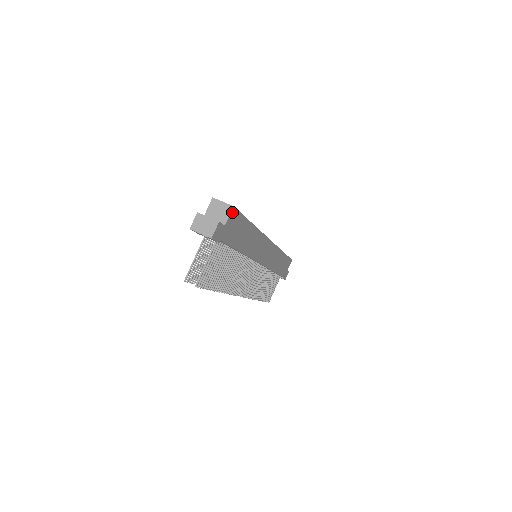
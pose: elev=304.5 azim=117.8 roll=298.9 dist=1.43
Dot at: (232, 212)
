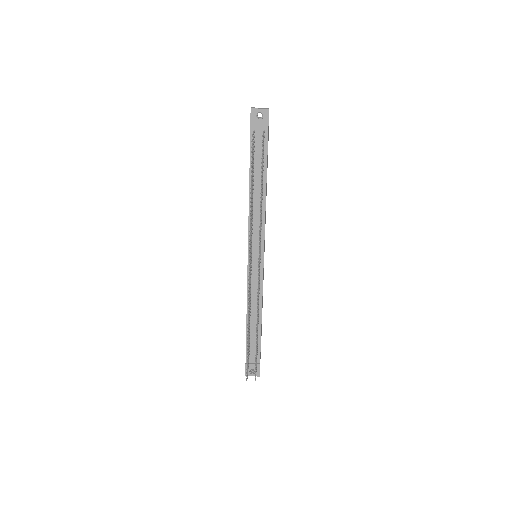
Dot at: occluded
